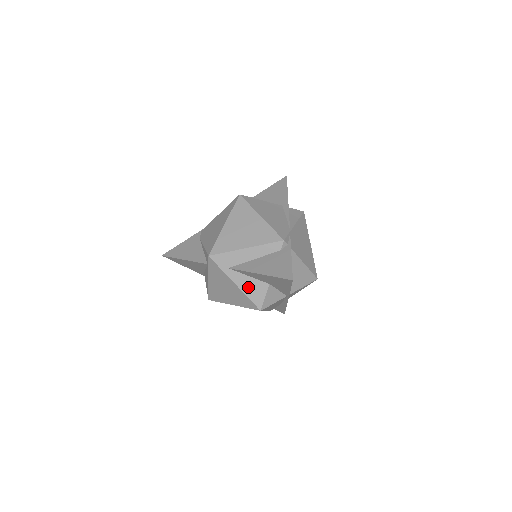
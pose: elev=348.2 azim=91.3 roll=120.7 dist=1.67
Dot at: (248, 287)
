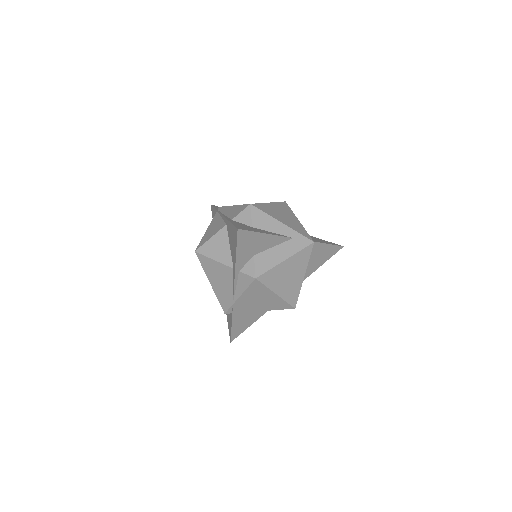
Dot at: occluded
